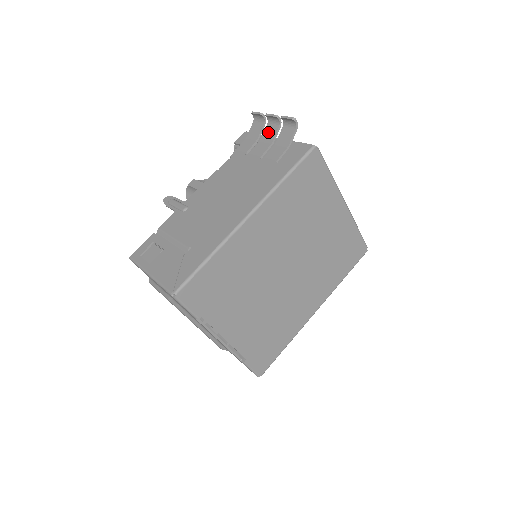
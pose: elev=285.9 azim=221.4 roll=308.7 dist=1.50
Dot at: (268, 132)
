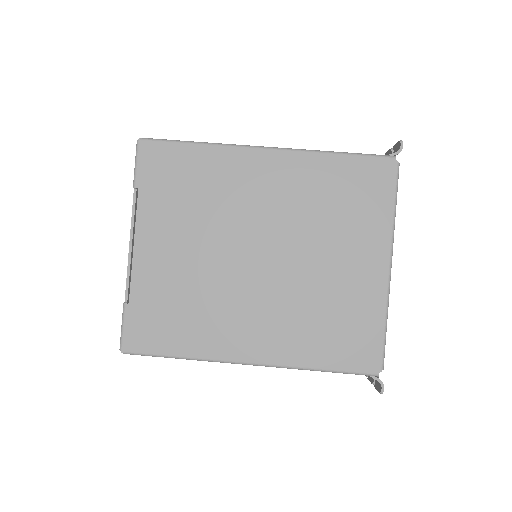
Dot at: occluded
